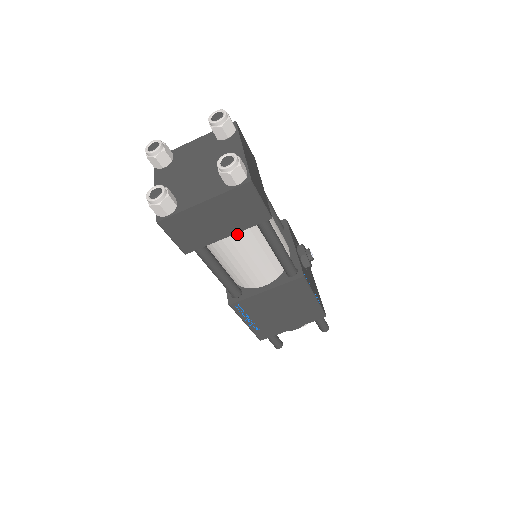
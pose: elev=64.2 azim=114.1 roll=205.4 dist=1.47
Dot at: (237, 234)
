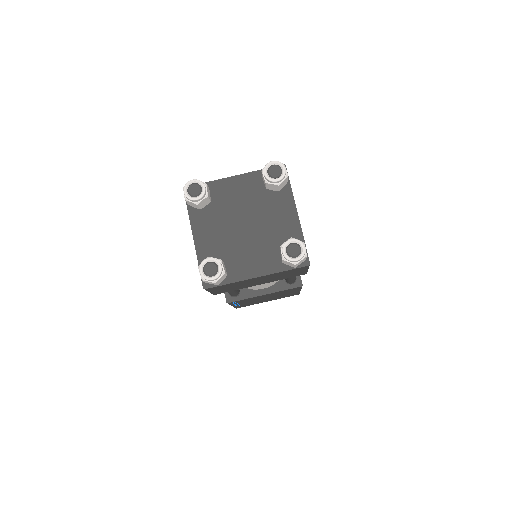
Dot at: occluded
